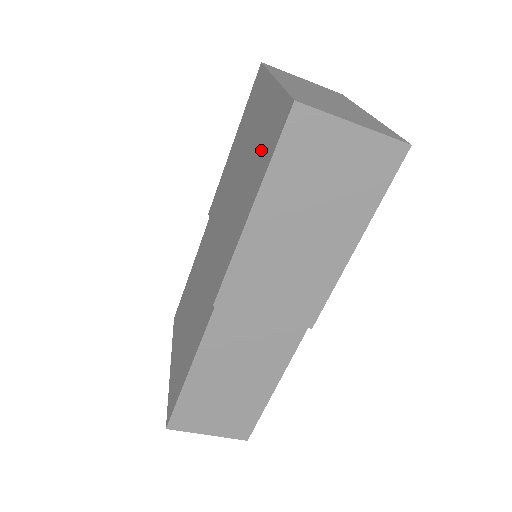
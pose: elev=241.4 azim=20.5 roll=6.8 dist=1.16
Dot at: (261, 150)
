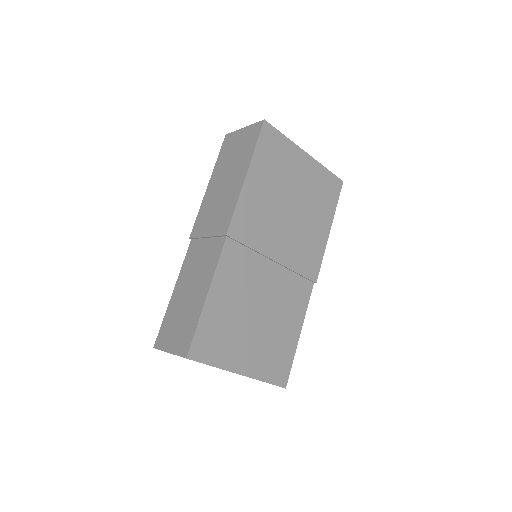
Dot at: occluded
